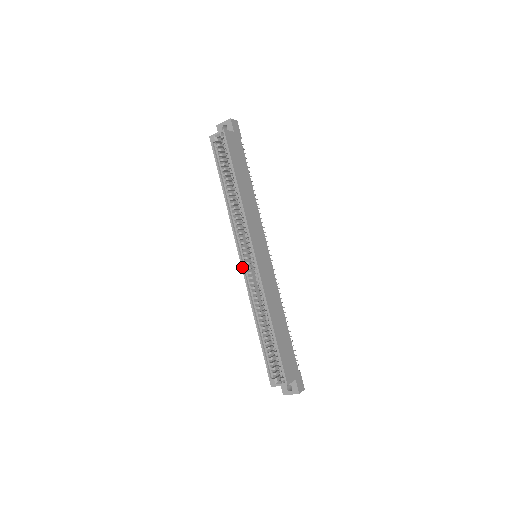
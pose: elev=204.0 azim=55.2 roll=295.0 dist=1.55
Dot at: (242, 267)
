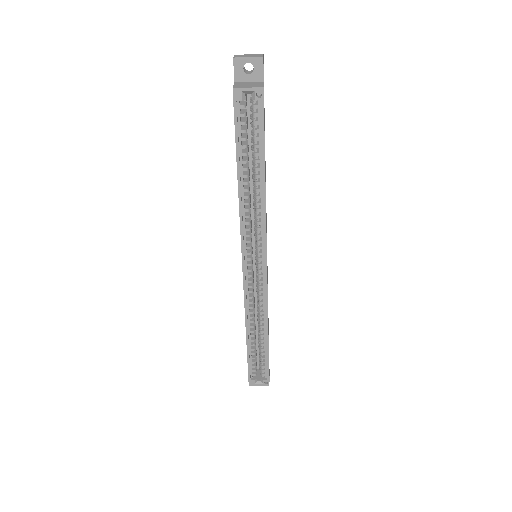
Dot at: (244, 275)
